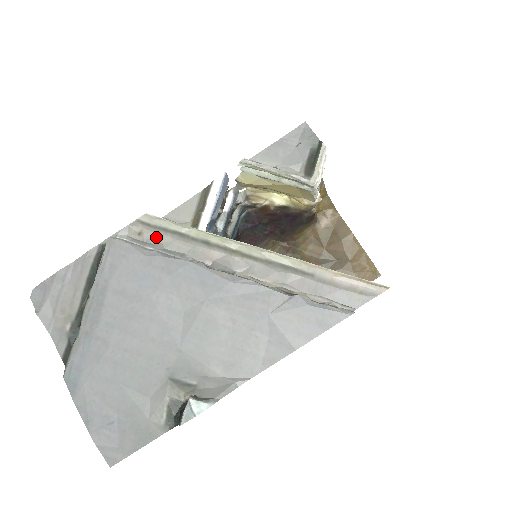
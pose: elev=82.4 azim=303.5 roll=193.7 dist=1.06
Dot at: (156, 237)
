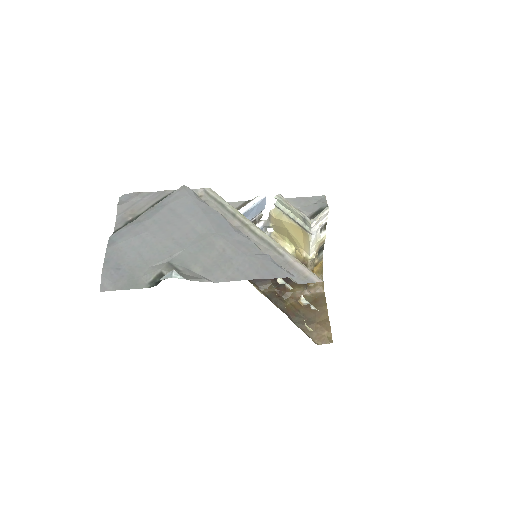
Dot at: (208, 201)
